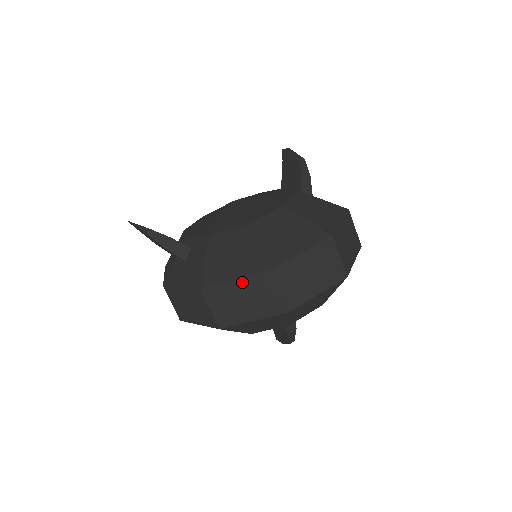
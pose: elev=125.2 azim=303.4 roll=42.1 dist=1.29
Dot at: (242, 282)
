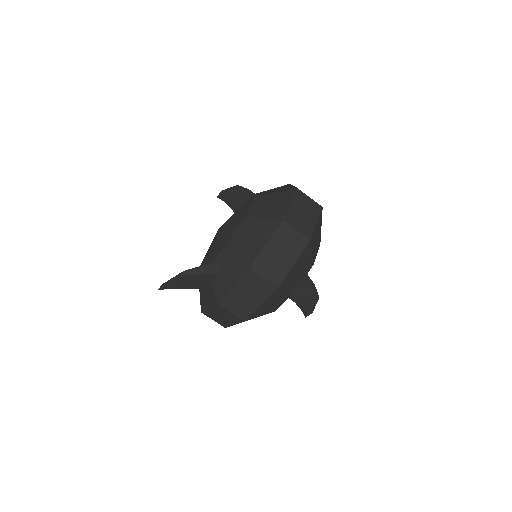
Dot at: (271, 242)
